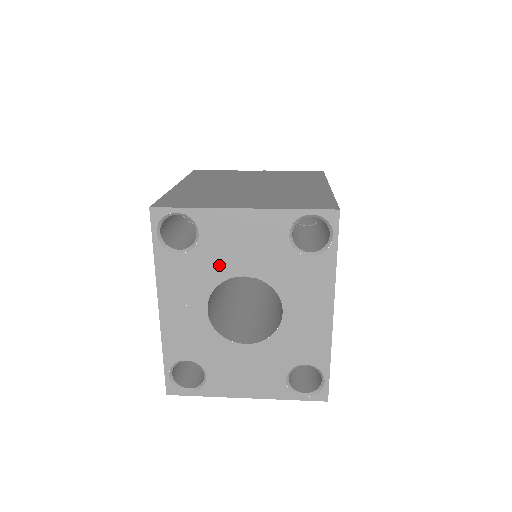
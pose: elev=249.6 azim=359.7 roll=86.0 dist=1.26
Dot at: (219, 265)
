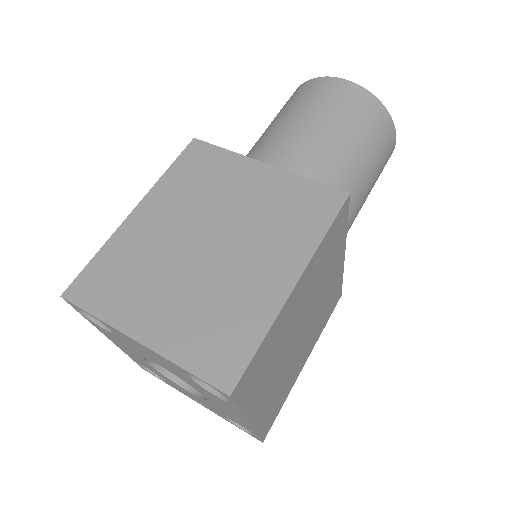
Dot at: (139, 351)
